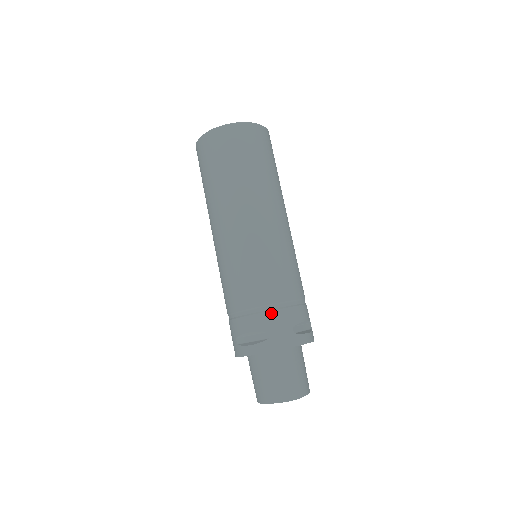
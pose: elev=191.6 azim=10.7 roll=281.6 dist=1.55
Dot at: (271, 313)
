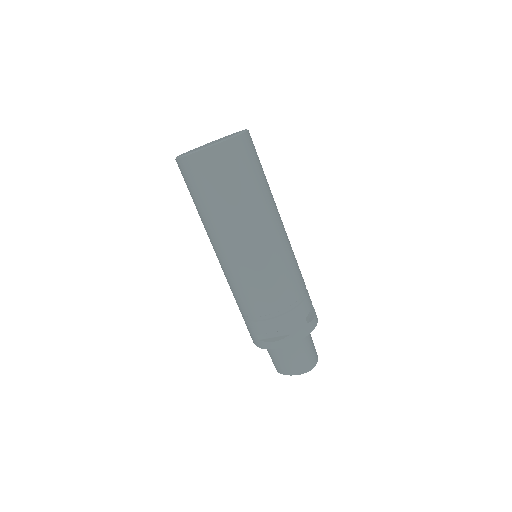
Dot at: (288, 314)
